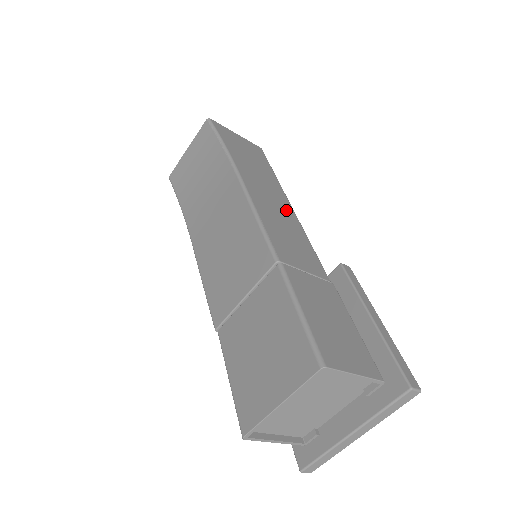
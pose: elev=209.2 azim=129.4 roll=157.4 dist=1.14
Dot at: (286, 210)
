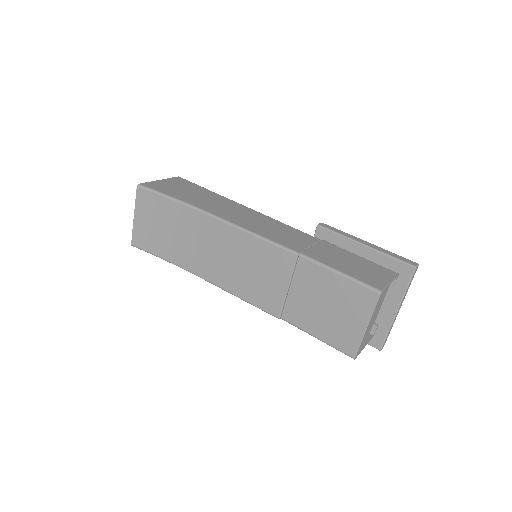
Dot at: (251, 213)
